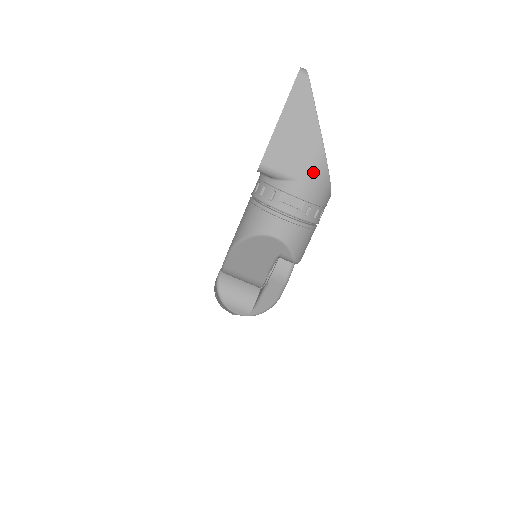
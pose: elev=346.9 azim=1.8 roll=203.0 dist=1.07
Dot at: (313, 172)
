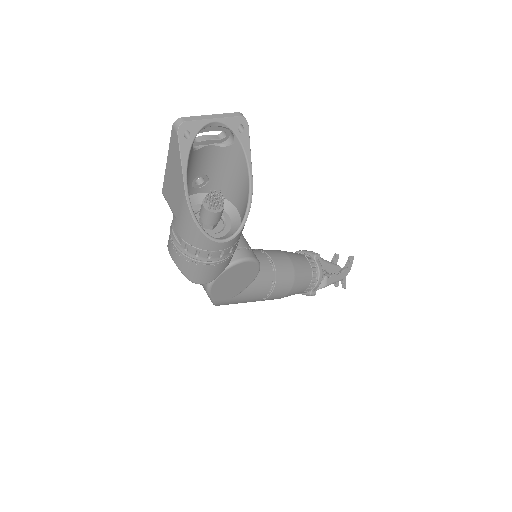
Dot at: (183, 218)
